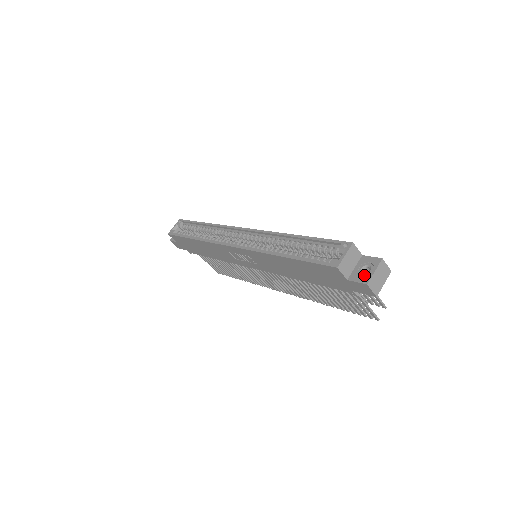
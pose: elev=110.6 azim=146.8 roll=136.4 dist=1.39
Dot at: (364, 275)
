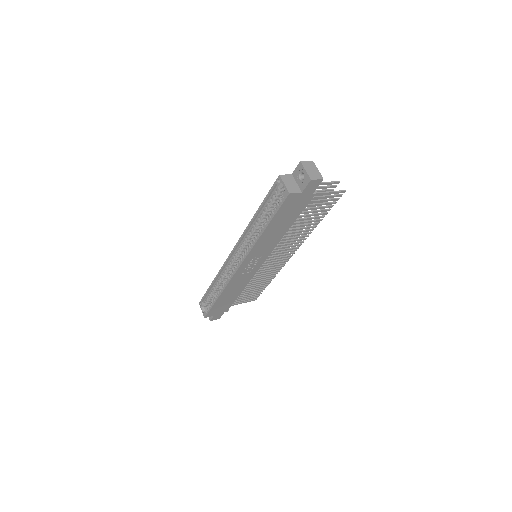
Dot at: (304, 179)
